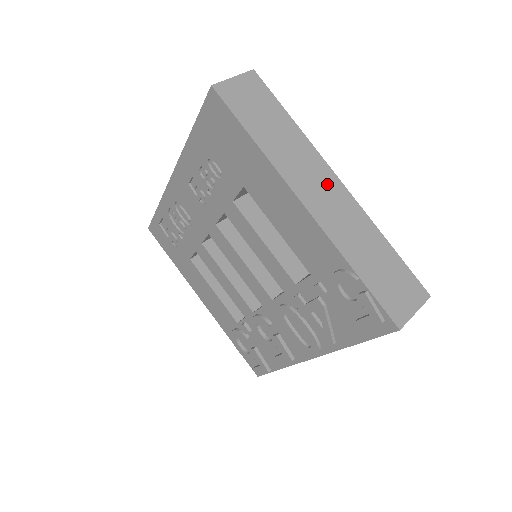
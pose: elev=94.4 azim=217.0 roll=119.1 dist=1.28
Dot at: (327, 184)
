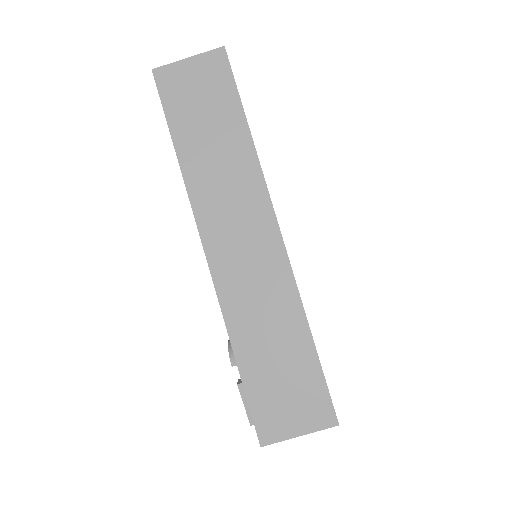
Dot at: (255, 230)
